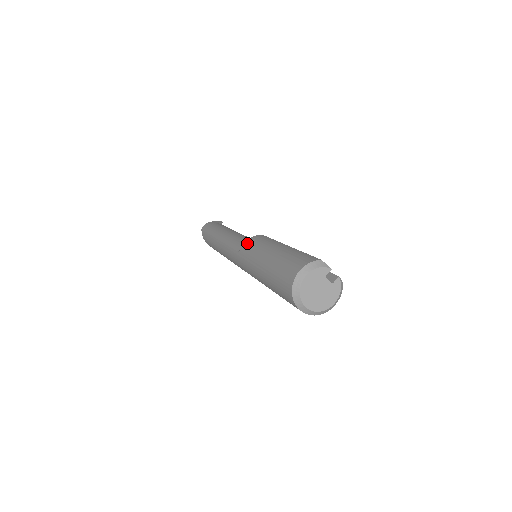
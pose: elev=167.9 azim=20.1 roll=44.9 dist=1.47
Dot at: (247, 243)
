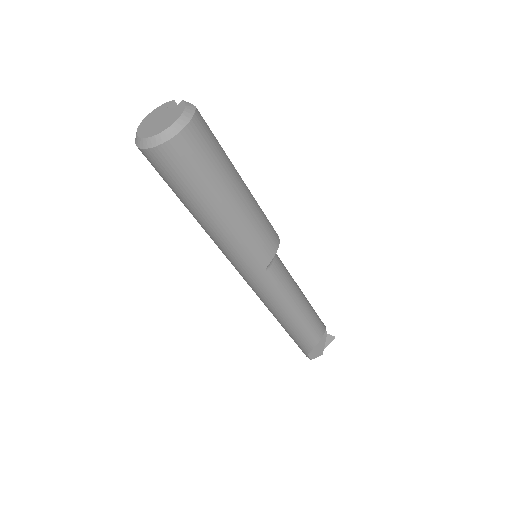
Dot at: occluded
